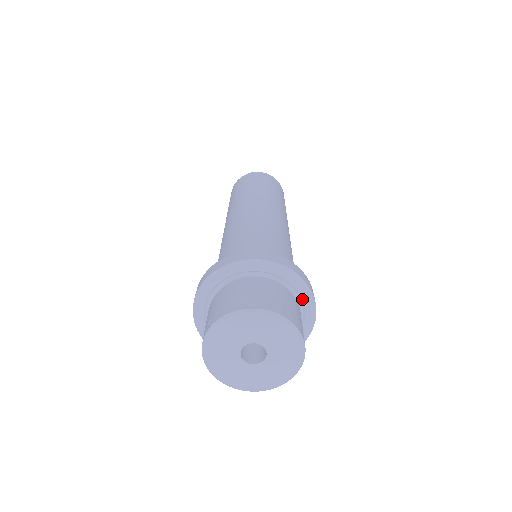
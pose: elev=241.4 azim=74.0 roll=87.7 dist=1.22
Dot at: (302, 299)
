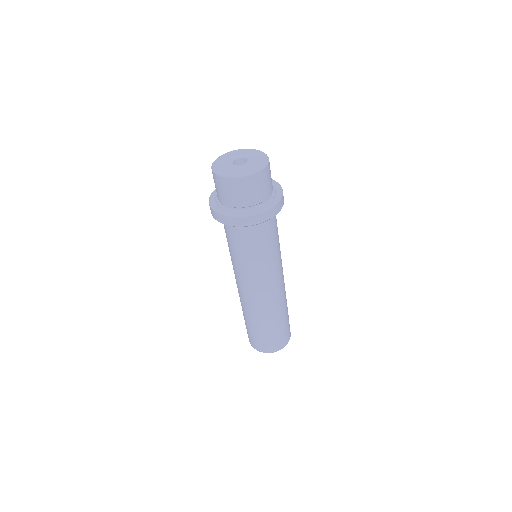
Dot at: (275, 188)
